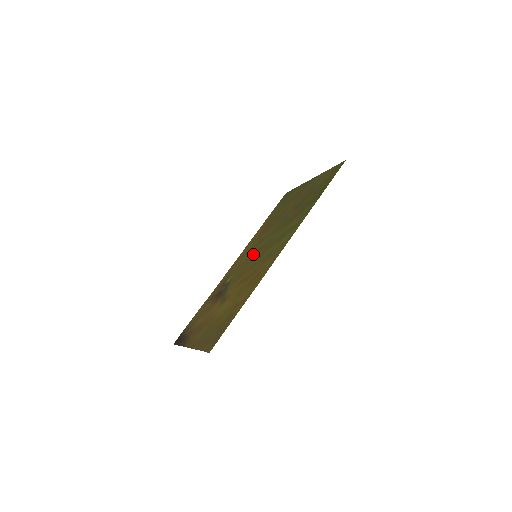
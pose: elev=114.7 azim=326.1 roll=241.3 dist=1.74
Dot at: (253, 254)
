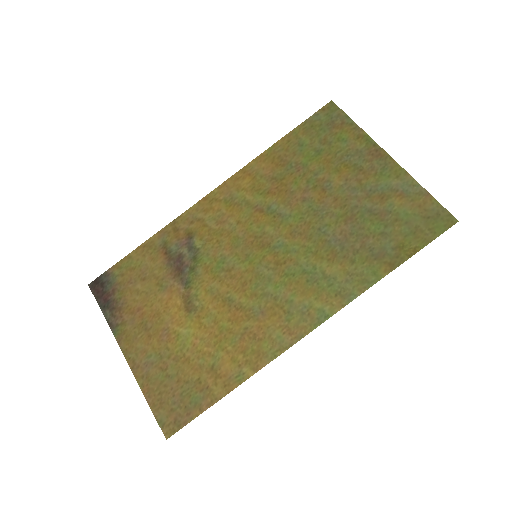
Dot at: (251, 238)
